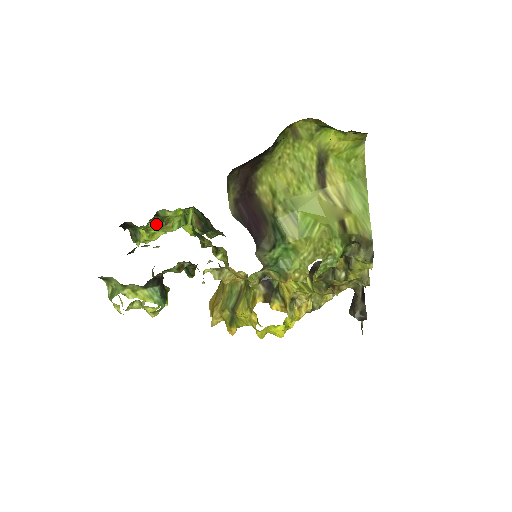
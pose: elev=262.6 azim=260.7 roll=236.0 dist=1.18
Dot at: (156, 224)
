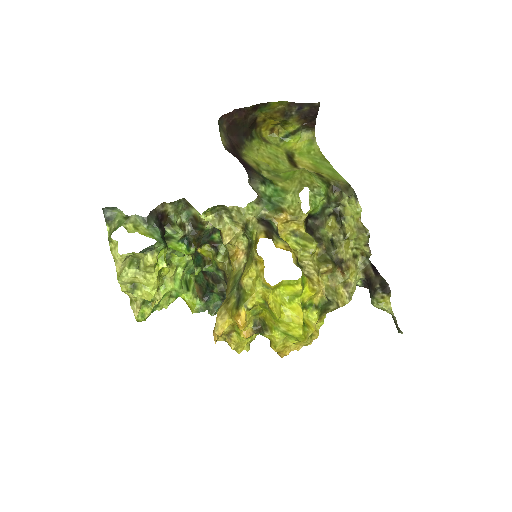
Dot at: occluded
